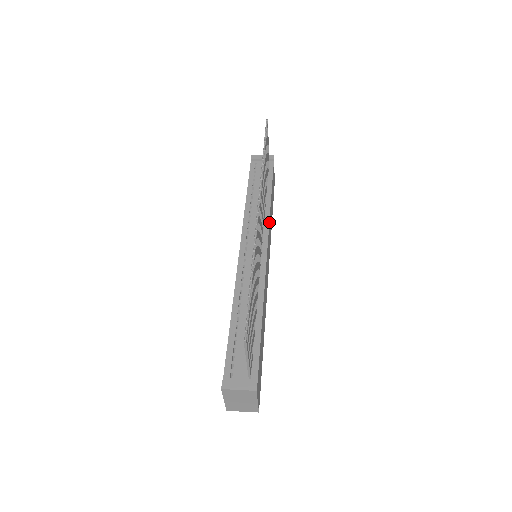
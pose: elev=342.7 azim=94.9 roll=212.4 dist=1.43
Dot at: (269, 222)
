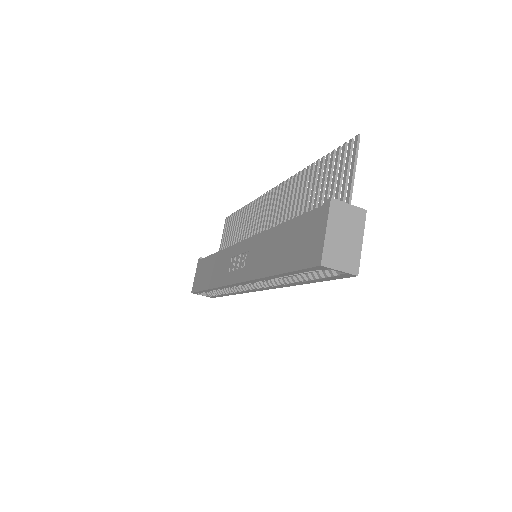
Dot at: occluded
